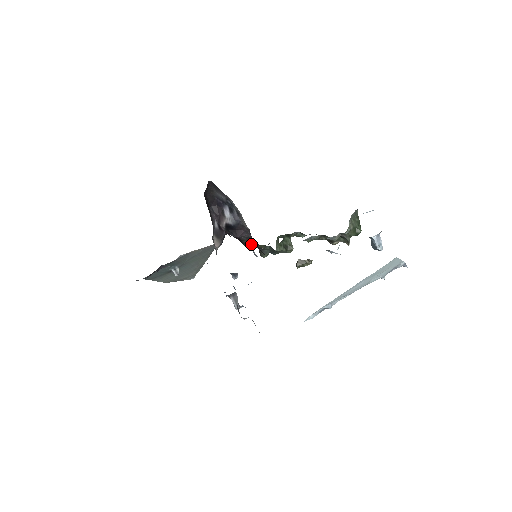
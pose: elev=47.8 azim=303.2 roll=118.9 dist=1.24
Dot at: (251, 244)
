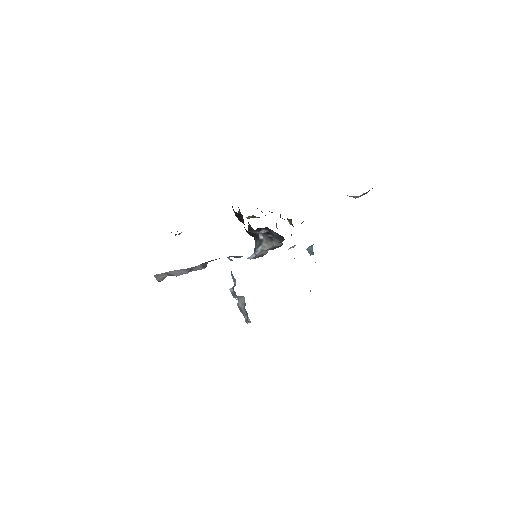
Dot at: (260, 251)
